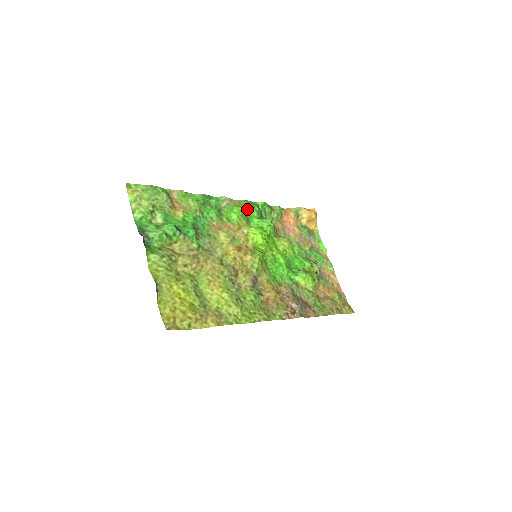
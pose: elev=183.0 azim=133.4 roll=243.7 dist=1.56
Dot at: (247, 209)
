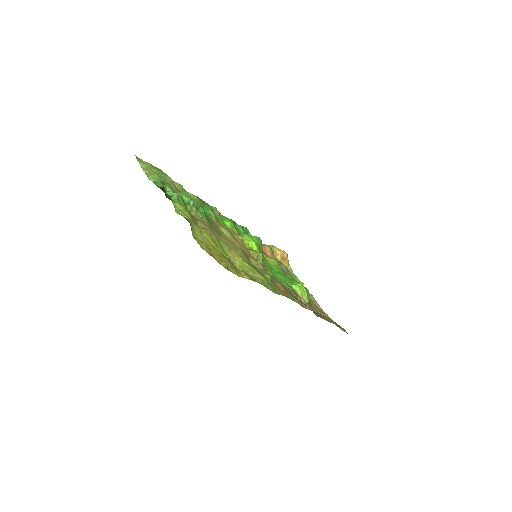
Dot at: (235, 224)
